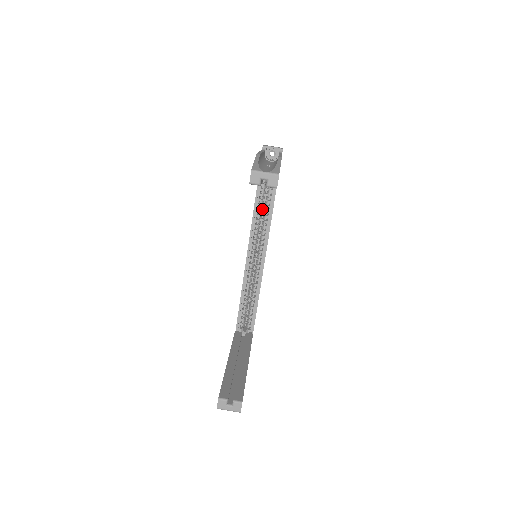
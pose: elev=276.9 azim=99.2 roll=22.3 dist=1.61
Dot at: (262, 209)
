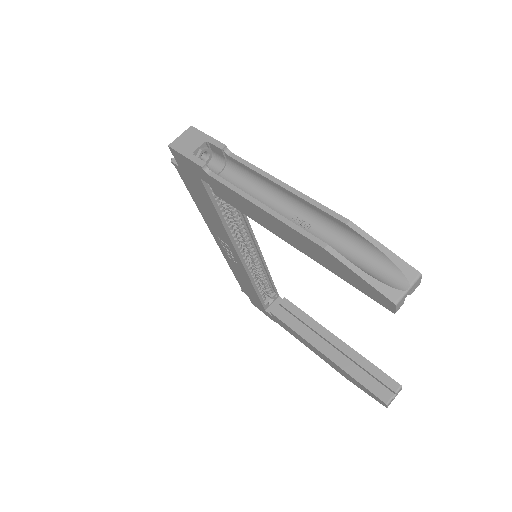
Dot at: occluded
